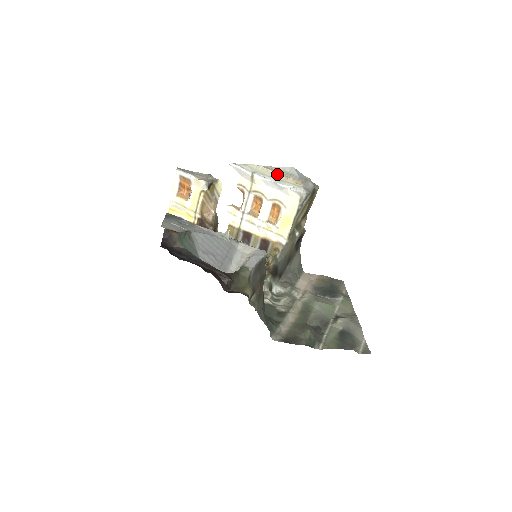
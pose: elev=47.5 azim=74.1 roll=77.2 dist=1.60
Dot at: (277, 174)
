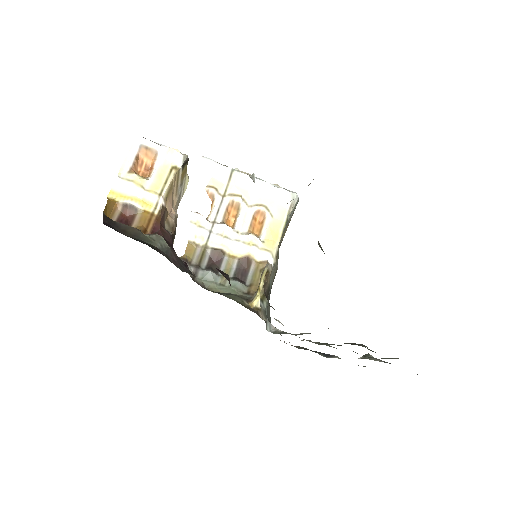
Dot at: occluded
